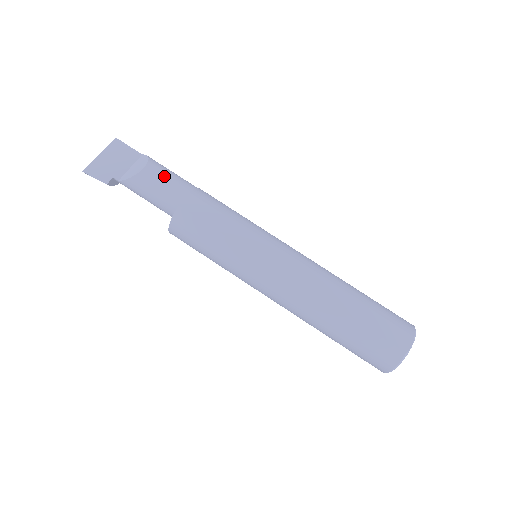
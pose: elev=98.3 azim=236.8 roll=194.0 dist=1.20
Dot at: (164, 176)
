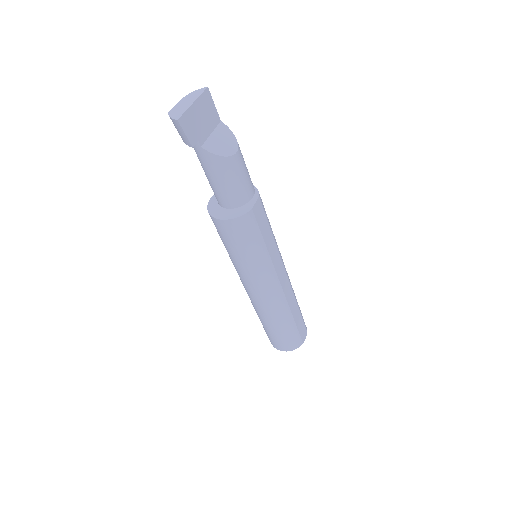
Dot at: (245, 168)
